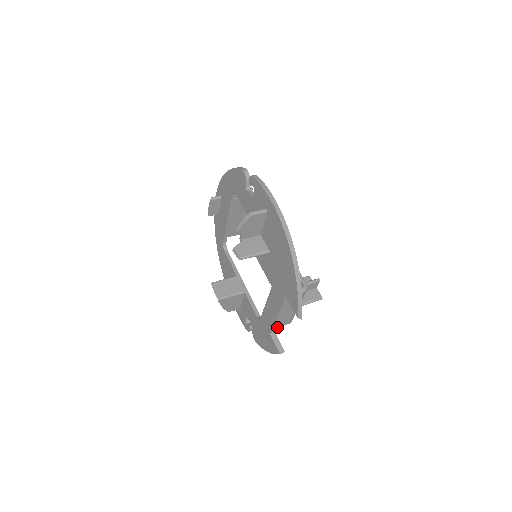
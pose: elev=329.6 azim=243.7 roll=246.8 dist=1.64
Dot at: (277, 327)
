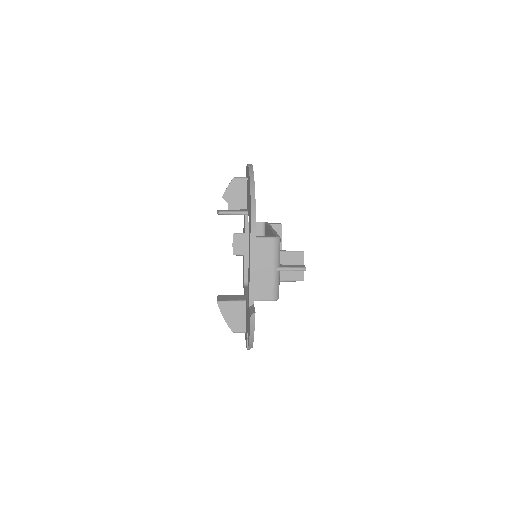
Dot at: (257, 300)
